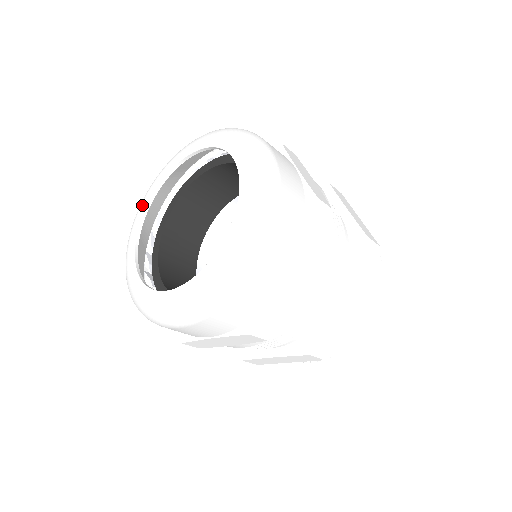
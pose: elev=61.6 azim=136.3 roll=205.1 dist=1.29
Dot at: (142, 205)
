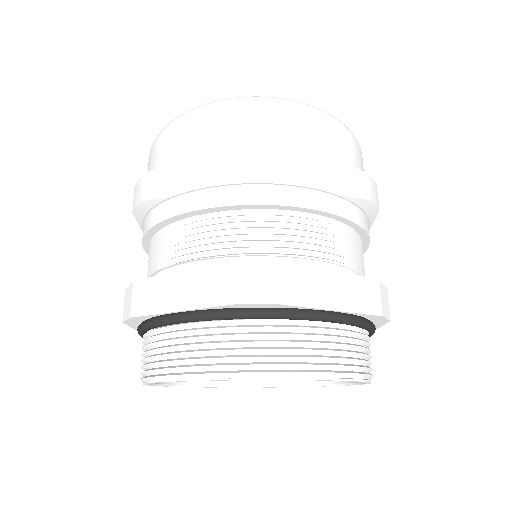
Dot at: occluded
